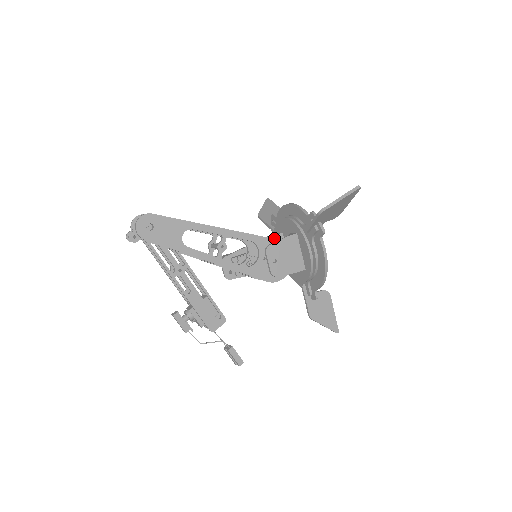
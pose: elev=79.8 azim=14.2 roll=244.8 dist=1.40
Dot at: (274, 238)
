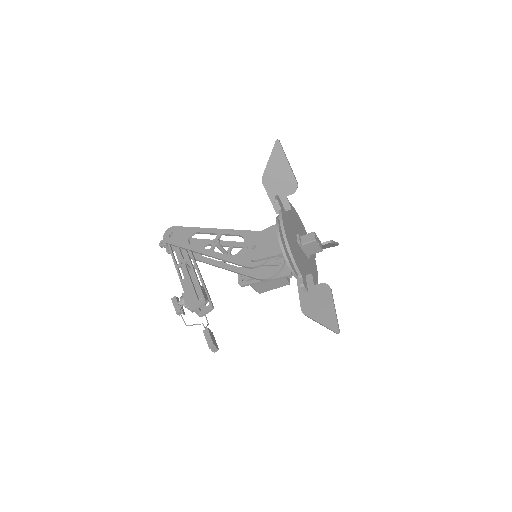
Dot at: occluded
